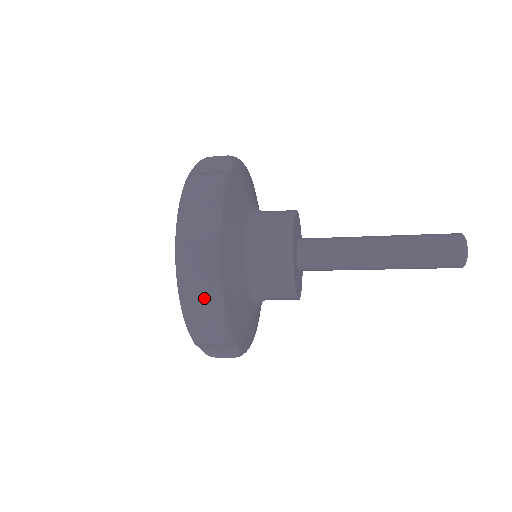
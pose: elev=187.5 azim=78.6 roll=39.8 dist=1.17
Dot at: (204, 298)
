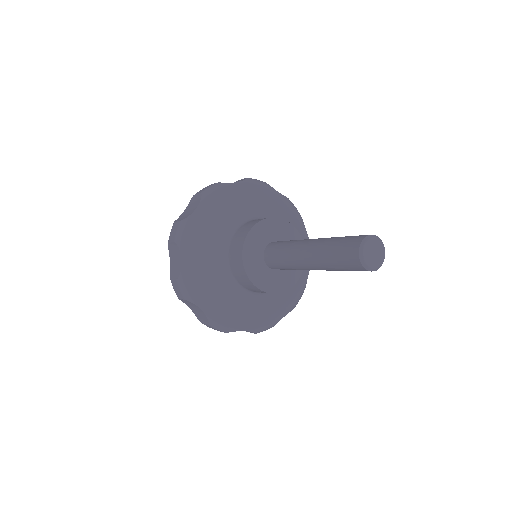
Dot at: (195, 308)
